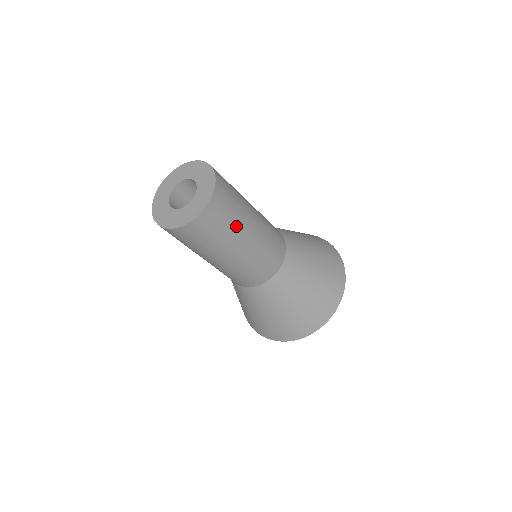
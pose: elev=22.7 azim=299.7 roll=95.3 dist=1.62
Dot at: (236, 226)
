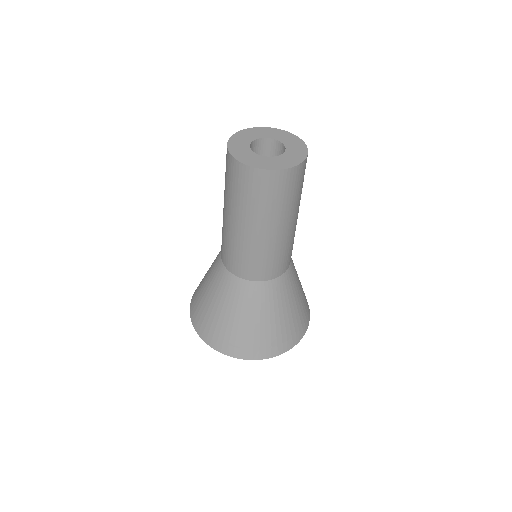
Dot at: (298, 201)
